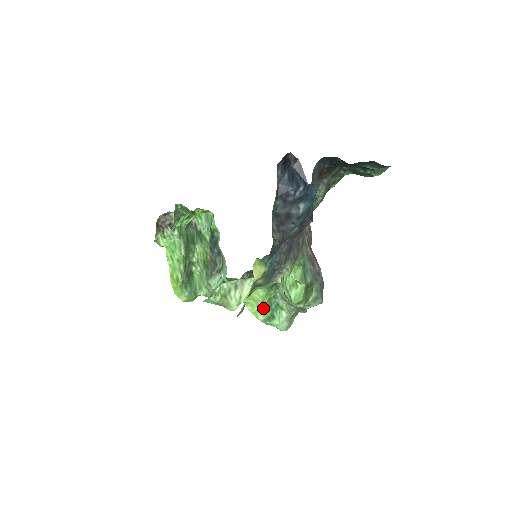
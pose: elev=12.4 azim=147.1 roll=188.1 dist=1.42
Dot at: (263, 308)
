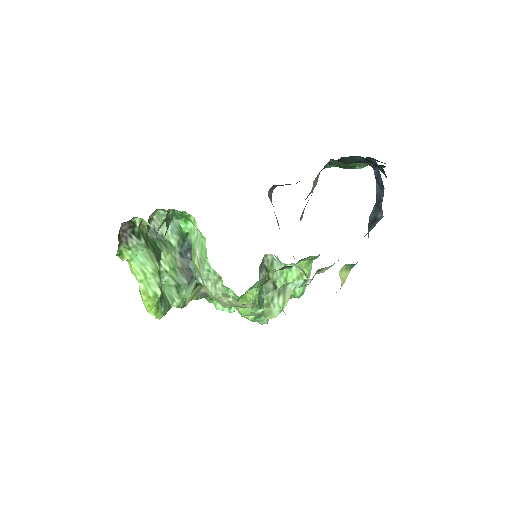
Dot at: (254, 307)
